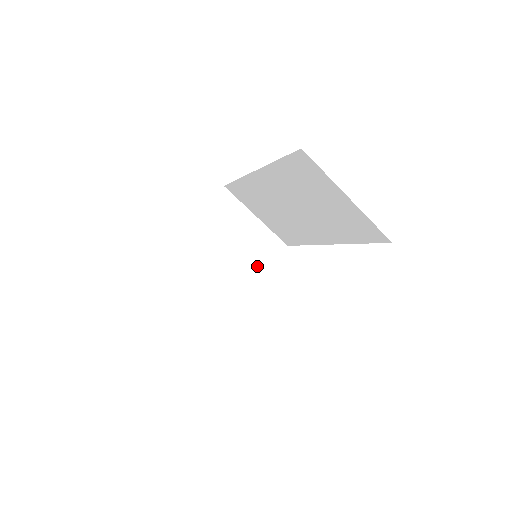
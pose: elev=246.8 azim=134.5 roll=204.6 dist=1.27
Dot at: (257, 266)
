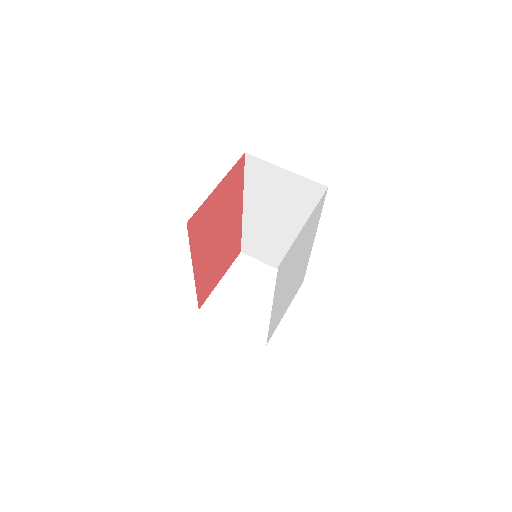
Dot at: occluded
